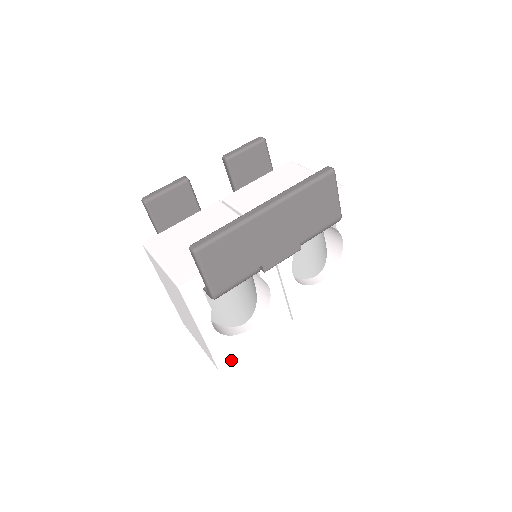
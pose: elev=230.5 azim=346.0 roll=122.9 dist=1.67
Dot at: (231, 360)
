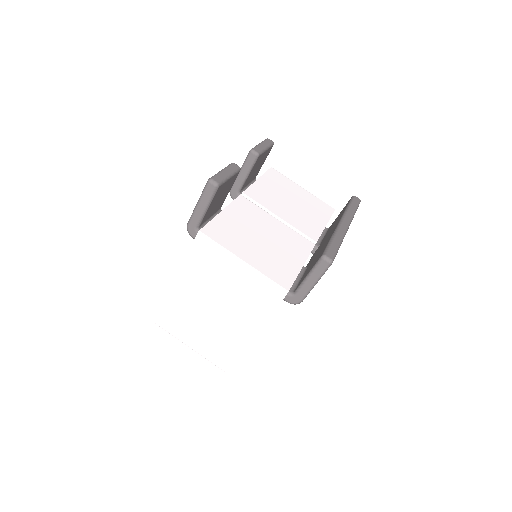
Dot at: occluded
